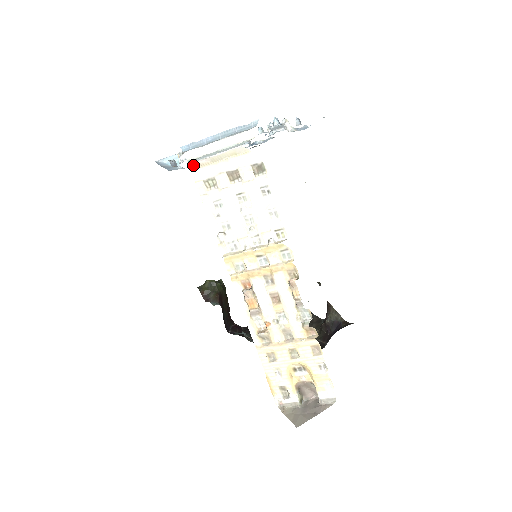
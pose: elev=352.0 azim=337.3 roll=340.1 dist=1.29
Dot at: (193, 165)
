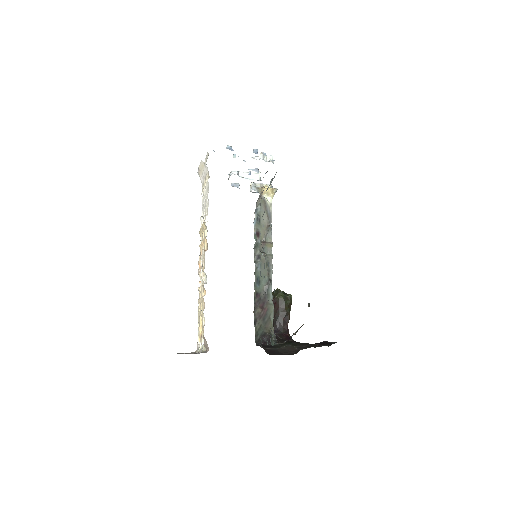
Dot at: (199, 174)
